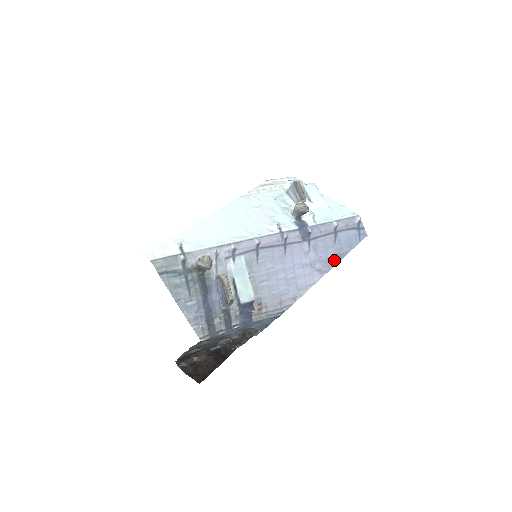
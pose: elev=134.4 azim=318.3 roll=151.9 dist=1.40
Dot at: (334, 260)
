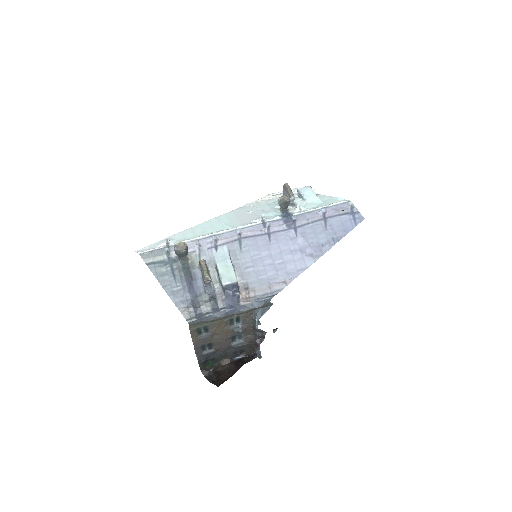
Dot at: (327, 245)
